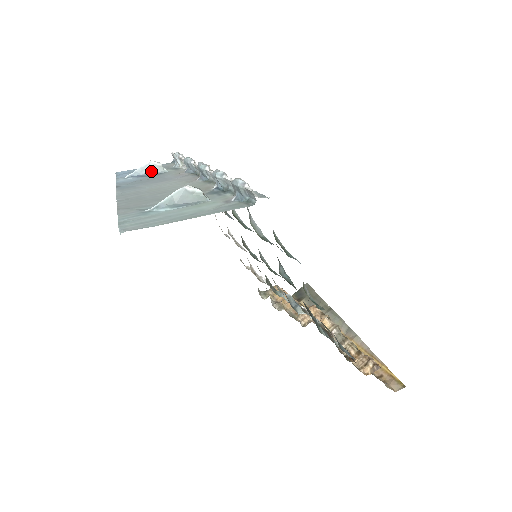
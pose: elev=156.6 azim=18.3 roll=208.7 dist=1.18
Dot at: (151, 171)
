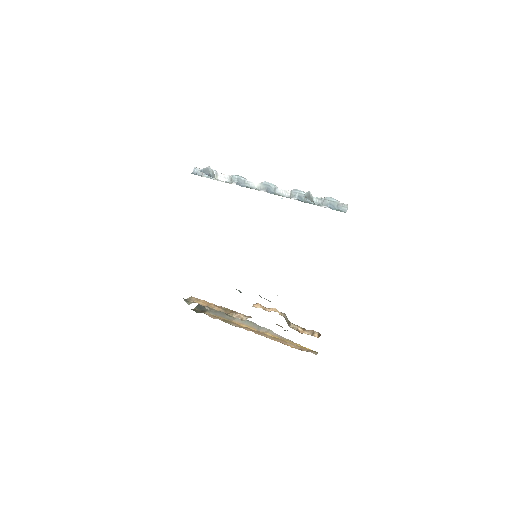
Dot at: (209, 174)
